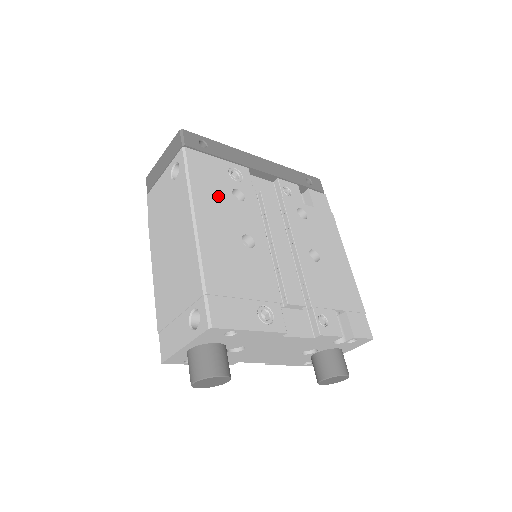
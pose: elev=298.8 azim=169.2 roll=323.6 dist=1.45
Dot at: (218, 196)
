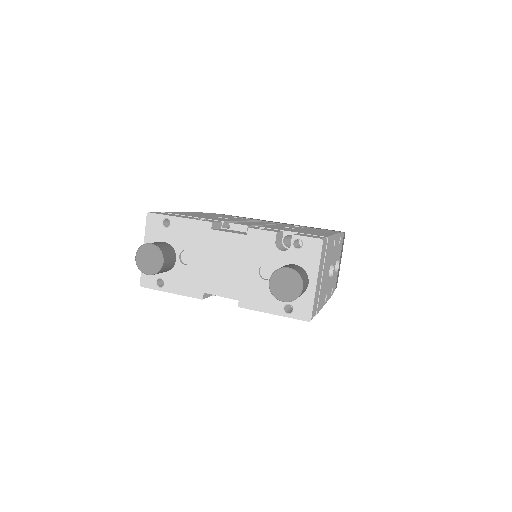
Dot at: (218, 215)
